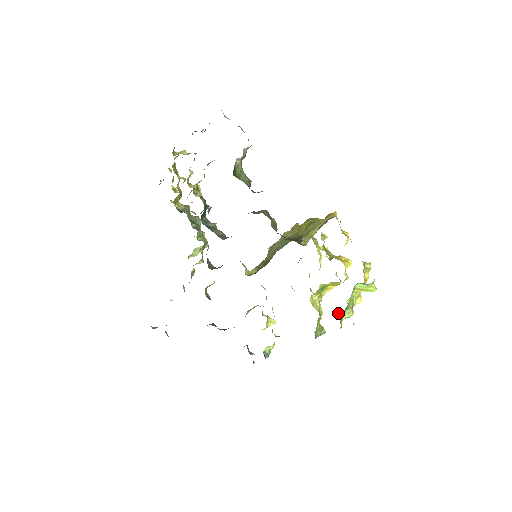
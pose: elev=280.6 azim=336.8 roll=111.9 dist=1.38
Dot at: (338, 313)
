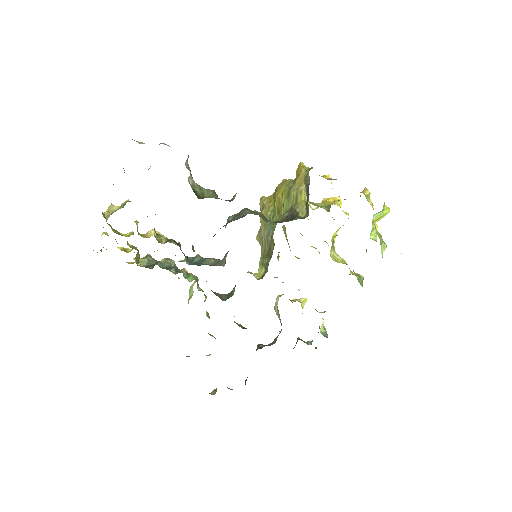
Dot at: occluded
